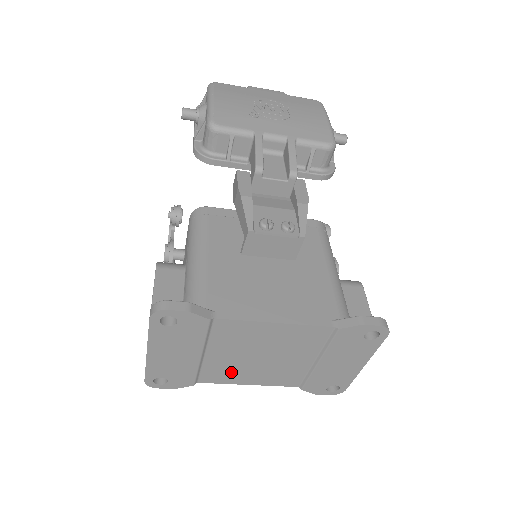
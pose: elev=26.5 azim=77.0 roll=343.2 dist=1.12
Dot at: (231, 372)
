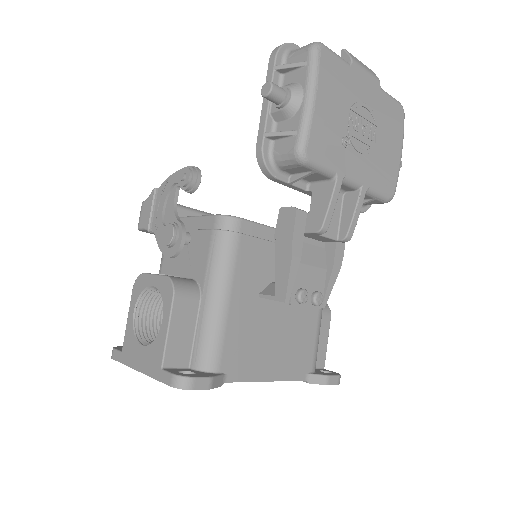
Dot at: occluded
